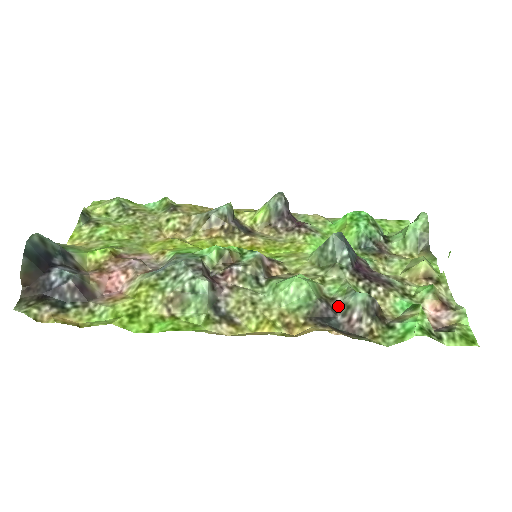
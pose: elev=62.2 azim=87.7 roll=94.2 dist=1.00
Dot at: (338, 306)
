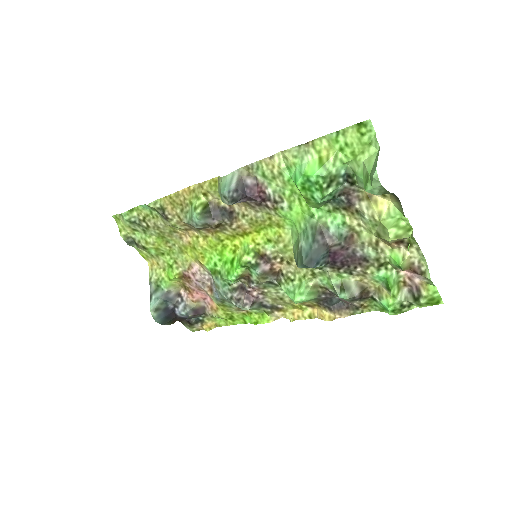
Dot at: (333, 293)
